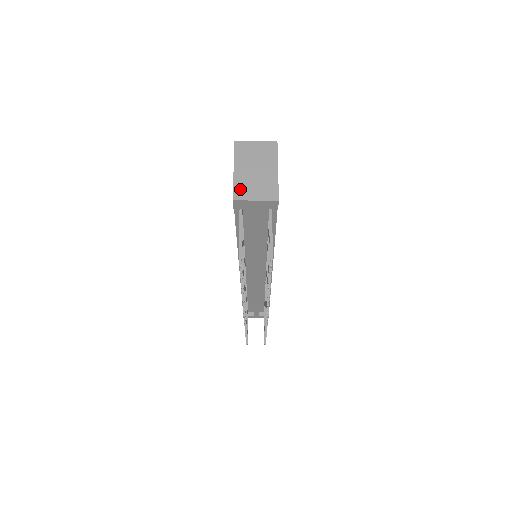
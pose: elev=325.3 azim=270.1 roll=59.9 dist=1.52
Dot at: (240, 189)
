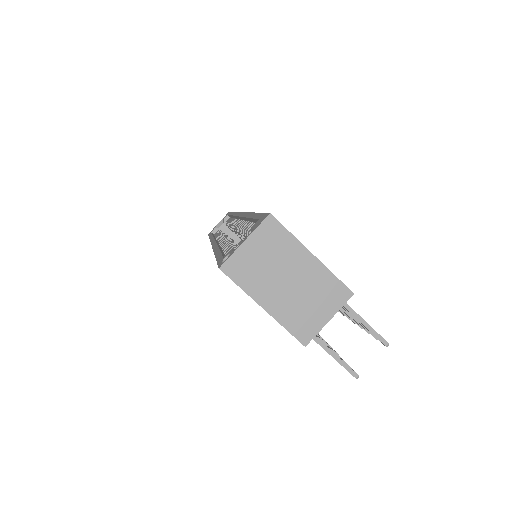
Dot at: (298, 325)
